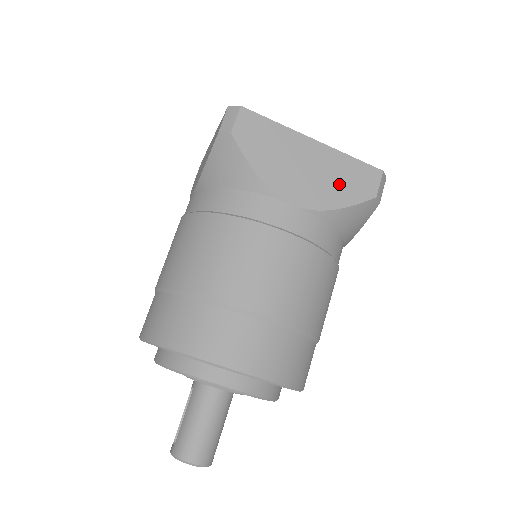
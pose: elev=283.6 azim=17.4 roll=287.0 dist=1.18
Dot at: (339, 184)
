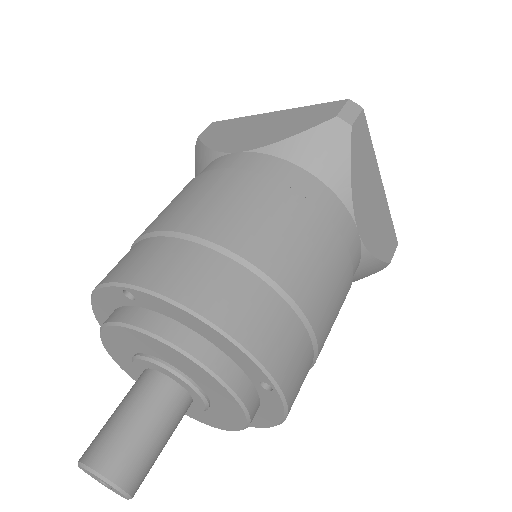
Dot at: (292, 125)
